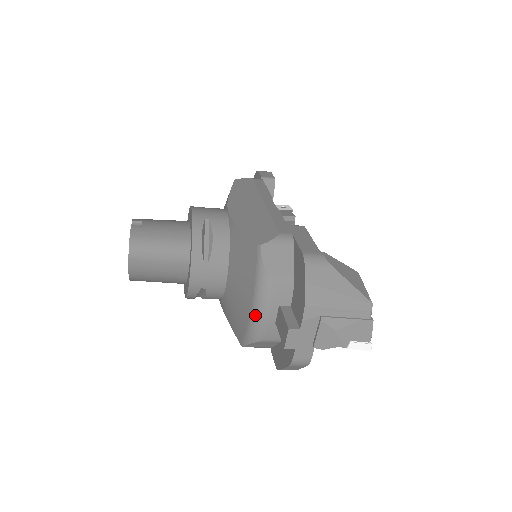
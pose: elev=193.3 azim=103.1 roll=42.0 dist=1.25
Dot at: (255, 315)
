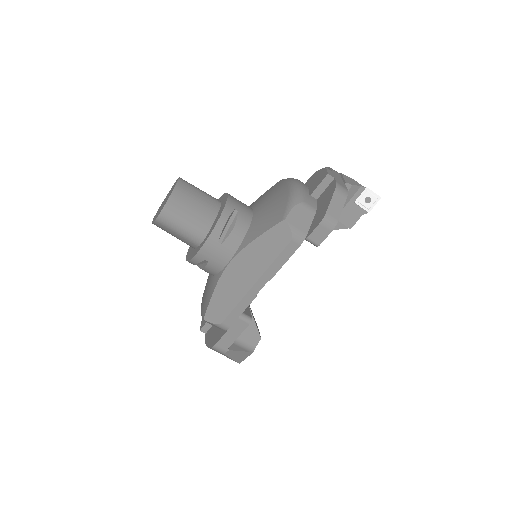
Dot at: (294, 187)
